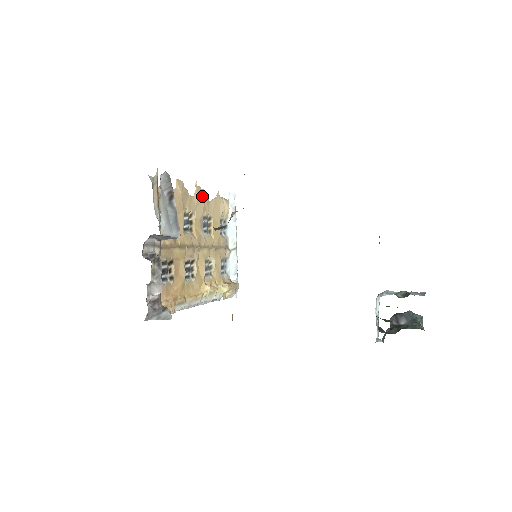
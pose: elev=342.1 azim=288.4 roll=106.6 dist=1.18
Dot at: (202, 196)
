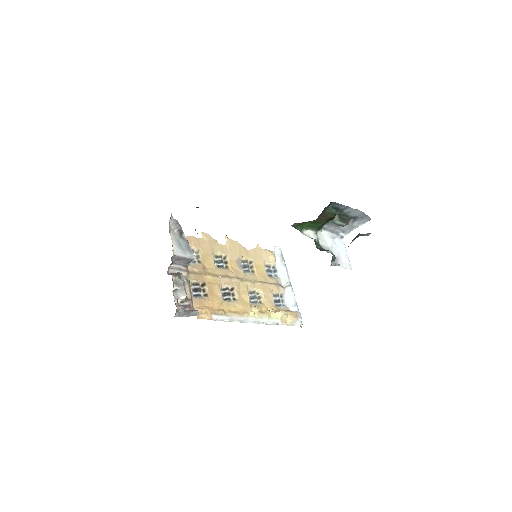
Dot at: (236, 246)
